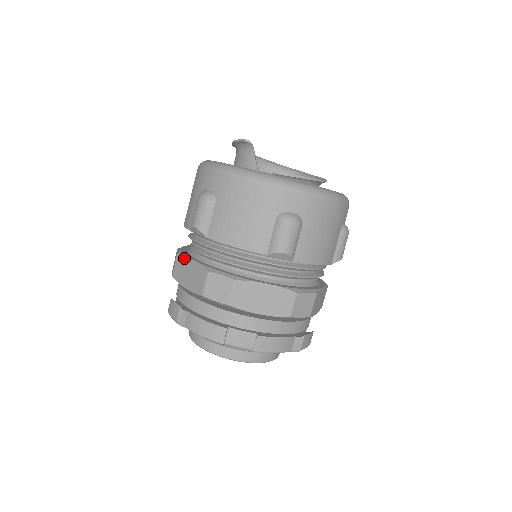
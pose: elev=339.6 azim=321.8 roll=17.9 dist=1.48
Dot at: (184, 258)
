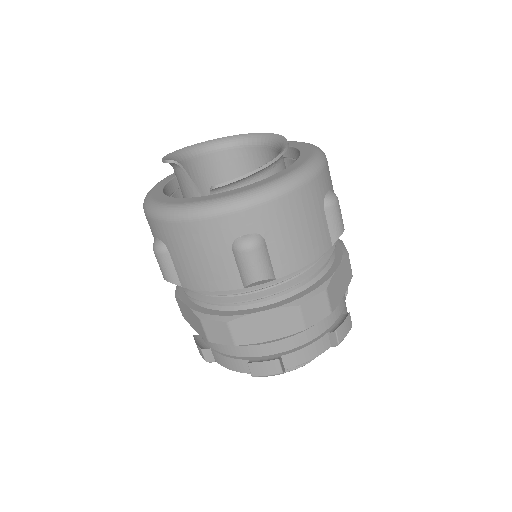
Dot at: (180, 301)
